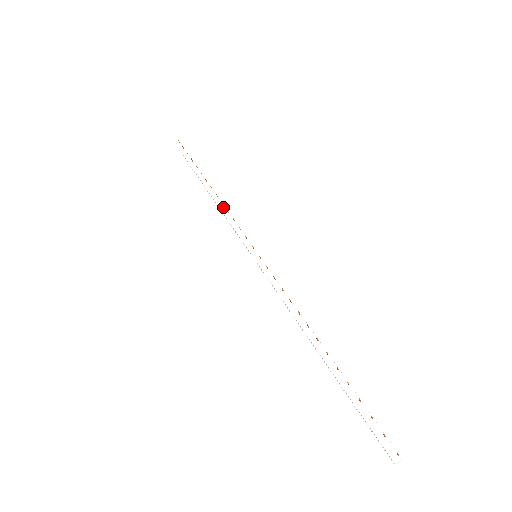
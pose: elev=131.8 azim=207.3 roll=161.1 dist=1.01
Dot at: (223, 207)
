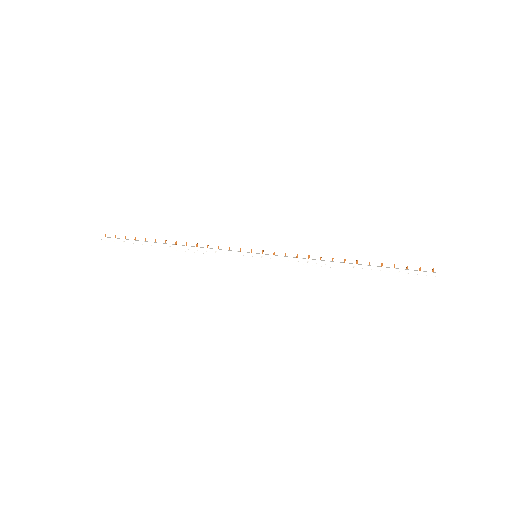
Dot at: (199, 247)
